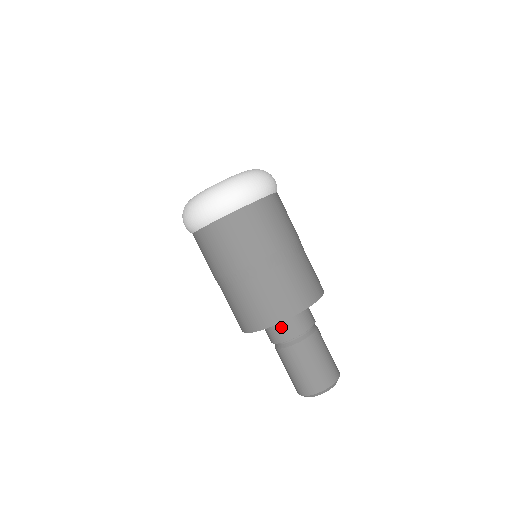
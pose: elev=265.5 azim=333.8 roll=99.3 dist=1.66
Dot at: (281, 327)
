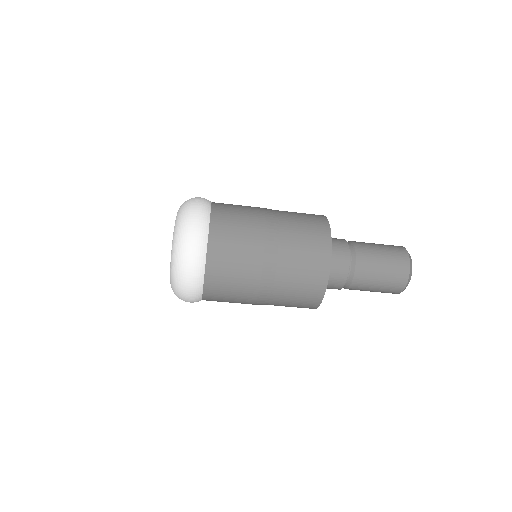
Dot at: (328, 285)
